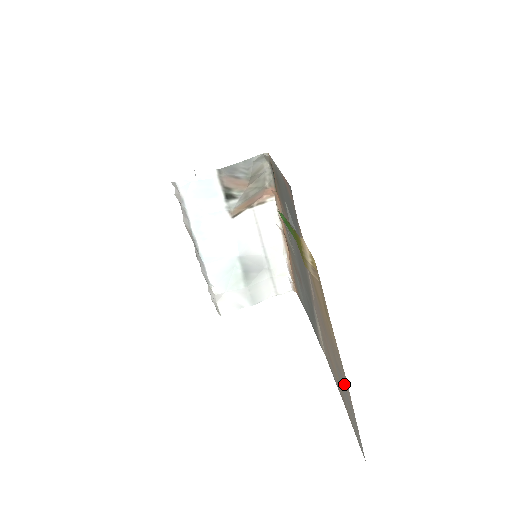
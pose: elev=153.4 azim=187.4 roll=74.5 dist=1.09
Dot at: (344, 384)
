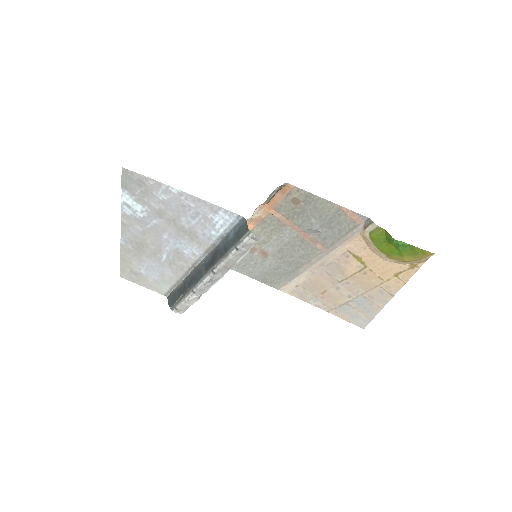
Dot at: (372, 302)
